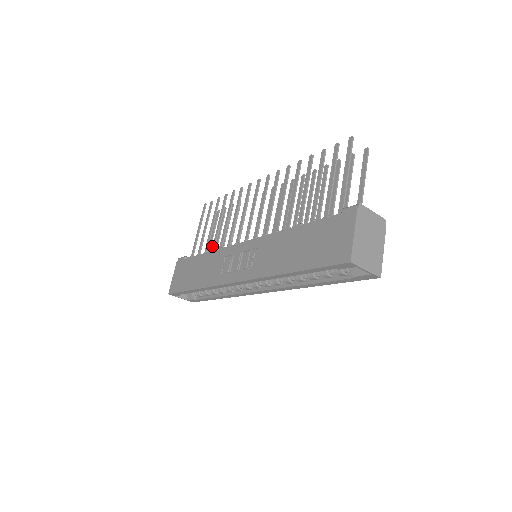
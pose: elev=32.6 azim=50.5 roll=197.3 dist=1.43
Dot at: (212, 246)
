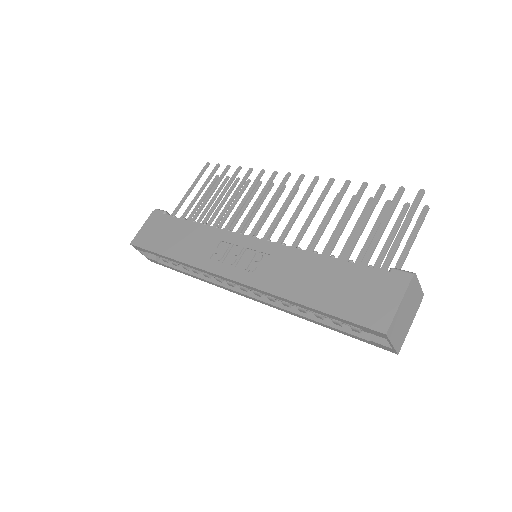
Dot at: occluded
